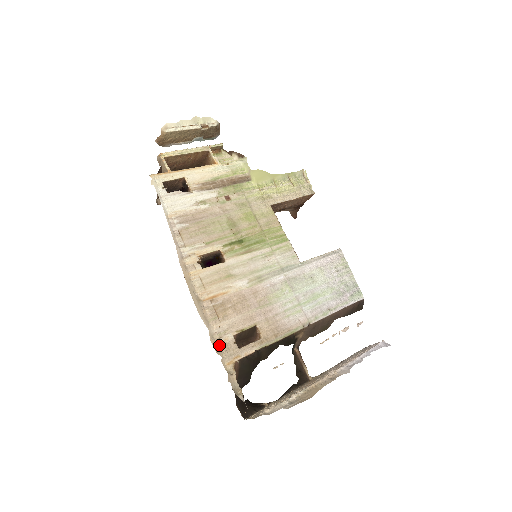
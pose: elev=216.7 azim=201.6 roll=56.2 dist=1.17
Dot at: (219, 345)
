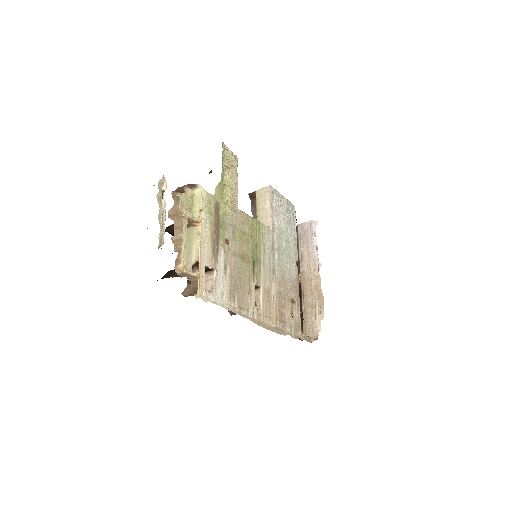
Dot at: (294, 334)
